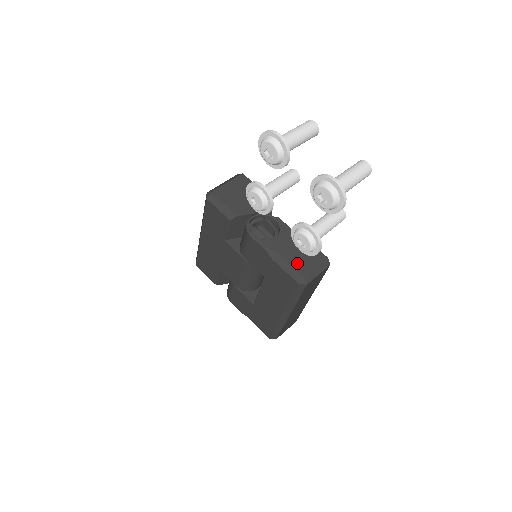
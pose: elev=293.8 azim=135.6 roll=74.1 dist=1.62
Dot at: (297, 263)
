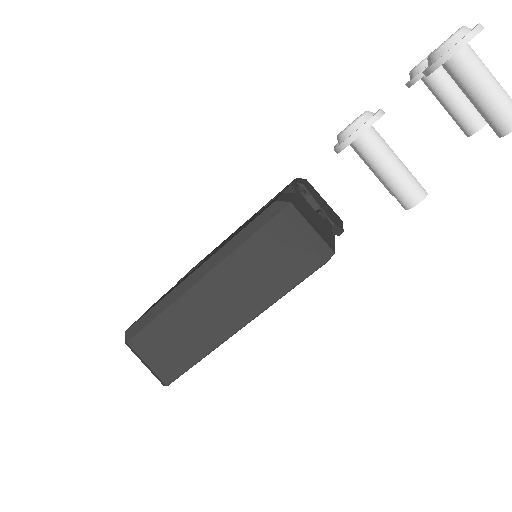
Dot at: (301, 207)
